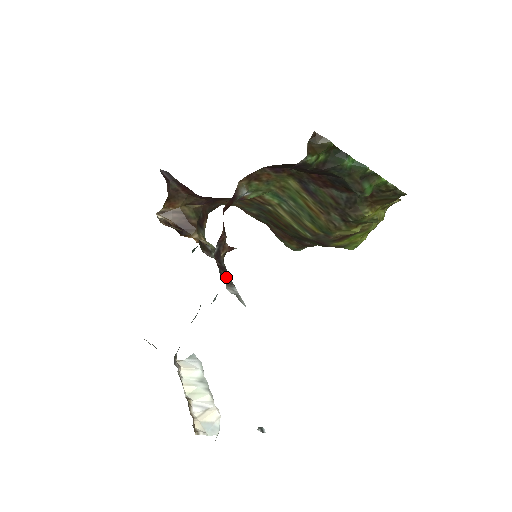
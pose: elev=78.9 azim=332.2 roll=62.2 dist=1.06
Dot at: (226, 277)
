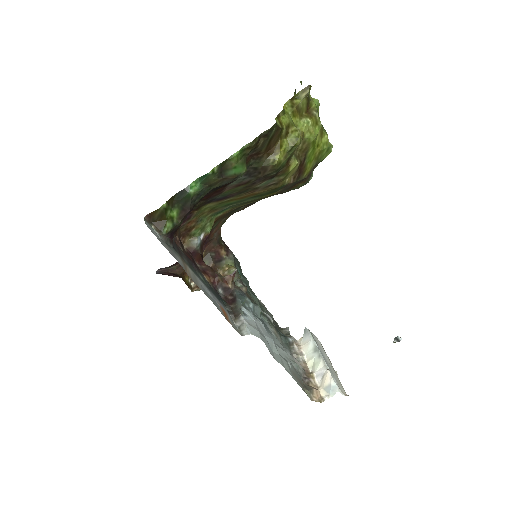
Dot at: (236, 309)
